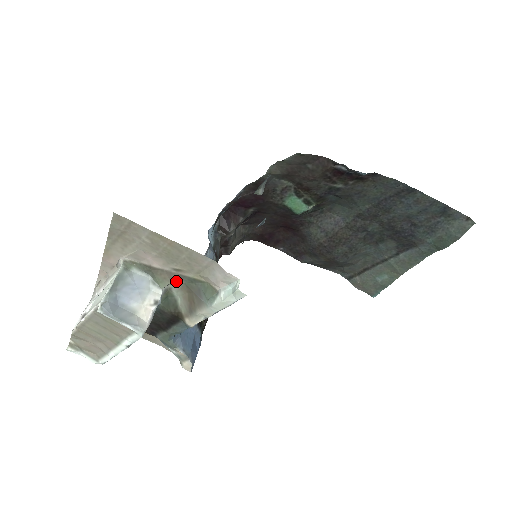
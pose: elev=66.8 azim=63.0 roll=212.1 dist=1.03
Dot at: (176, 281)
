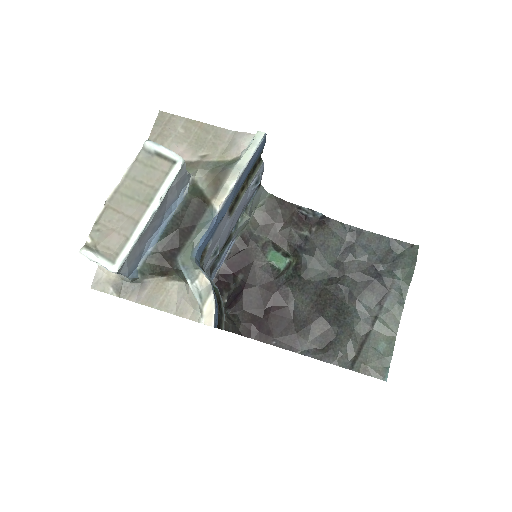
Dot at: (202, 168)
